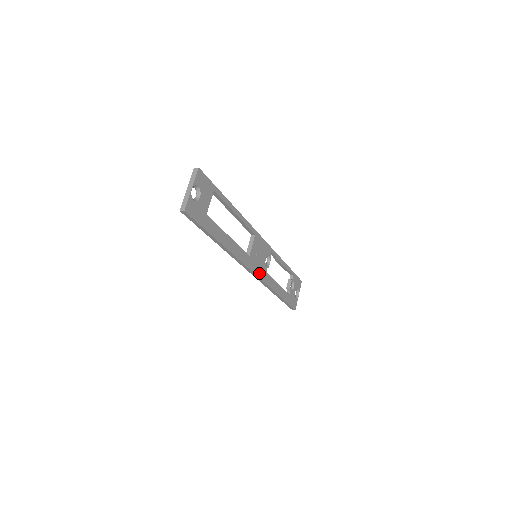
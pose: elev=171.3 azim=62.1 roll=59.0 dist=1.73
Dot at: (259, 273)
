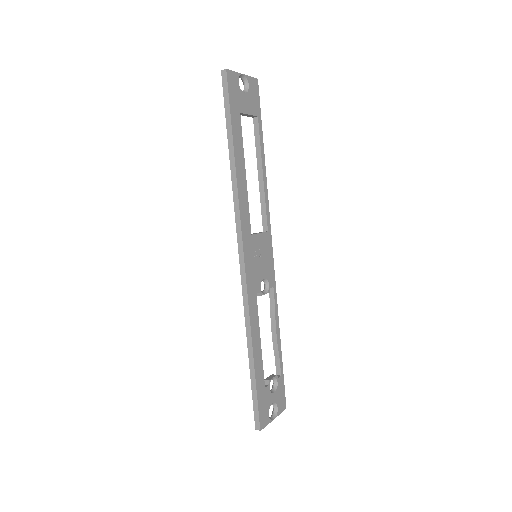
Dot at: (249, 275)
